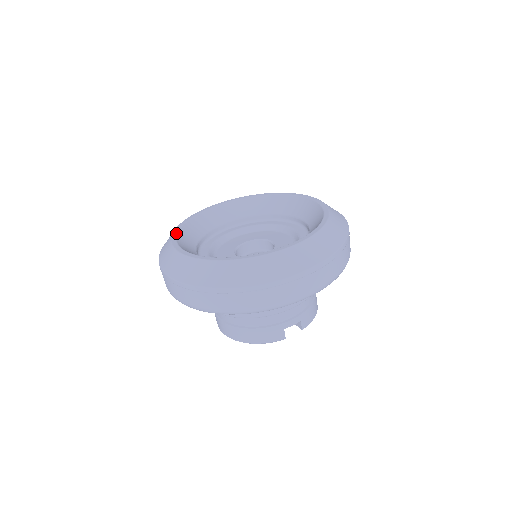
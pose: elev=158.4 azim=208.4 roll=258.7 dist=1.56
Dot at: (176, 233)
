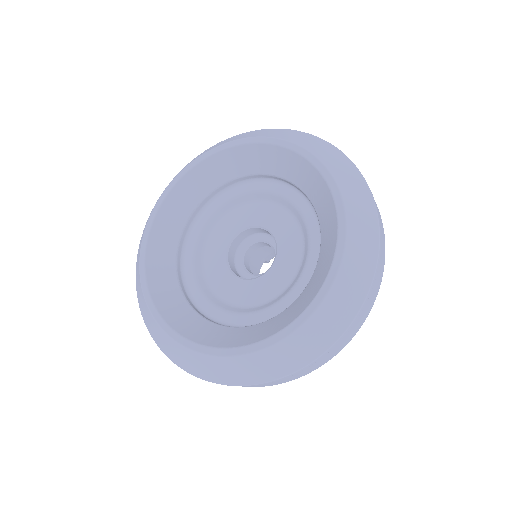
Dot at: (160, 318)
